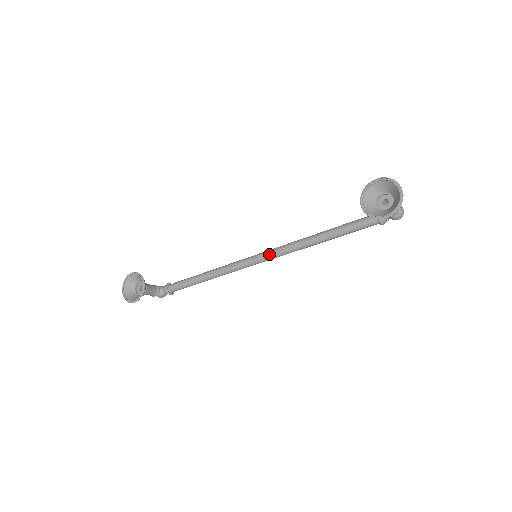
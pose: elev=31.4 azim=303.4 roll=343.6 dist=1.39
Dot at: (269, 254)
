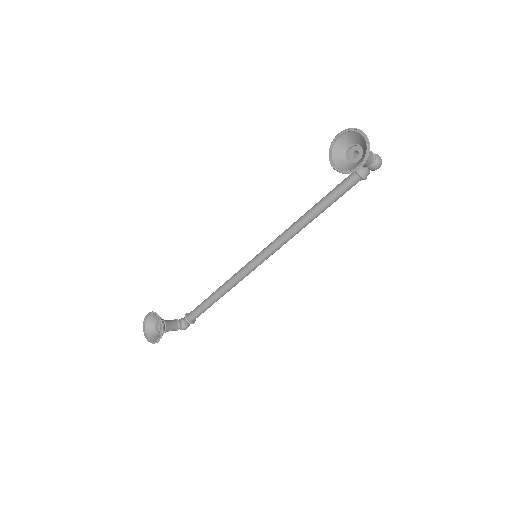
Dot at: (268, 250)
